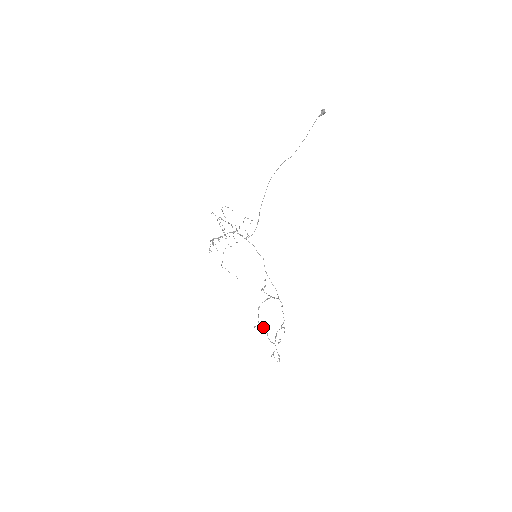
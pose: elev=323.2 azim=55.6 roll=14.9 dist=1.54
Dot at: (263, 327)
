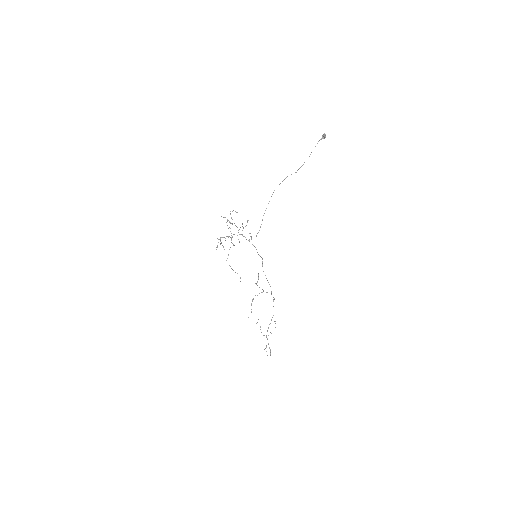
Dot at: occluded
